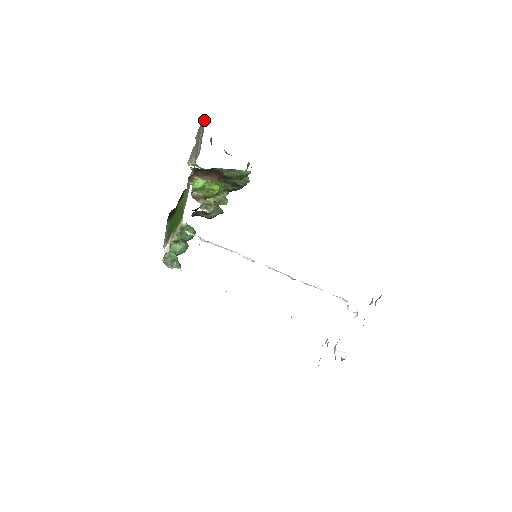
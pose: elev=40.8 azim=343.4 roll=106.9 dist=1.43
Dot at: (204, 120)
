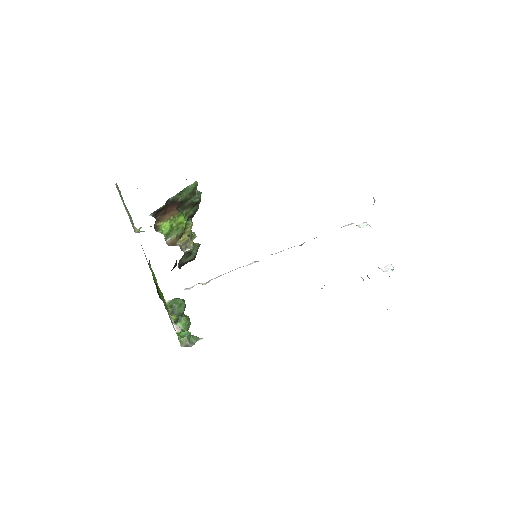
Dot at: (116, 186)
